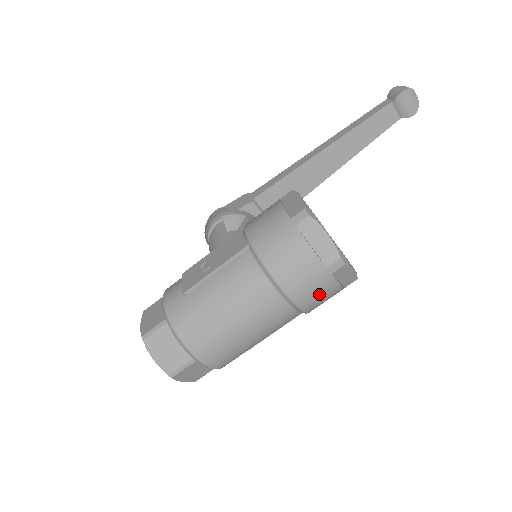
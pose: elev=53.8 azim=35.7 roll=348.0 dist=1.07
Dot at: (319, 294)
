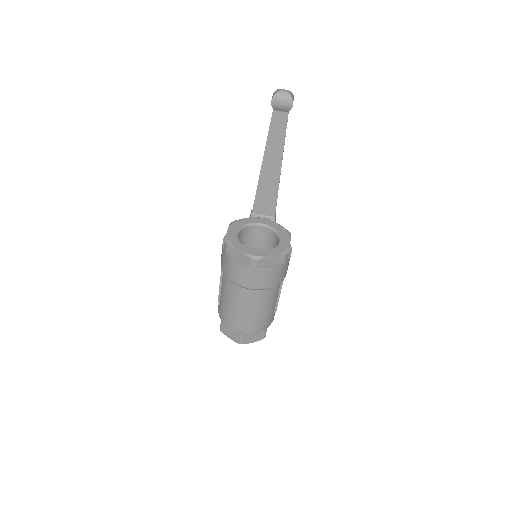
Dot at: (263, 278)
